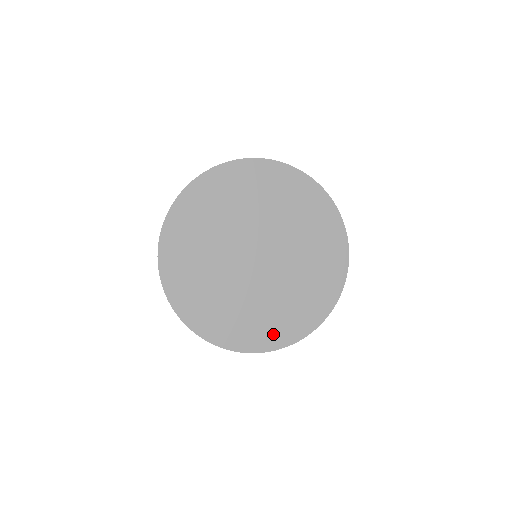
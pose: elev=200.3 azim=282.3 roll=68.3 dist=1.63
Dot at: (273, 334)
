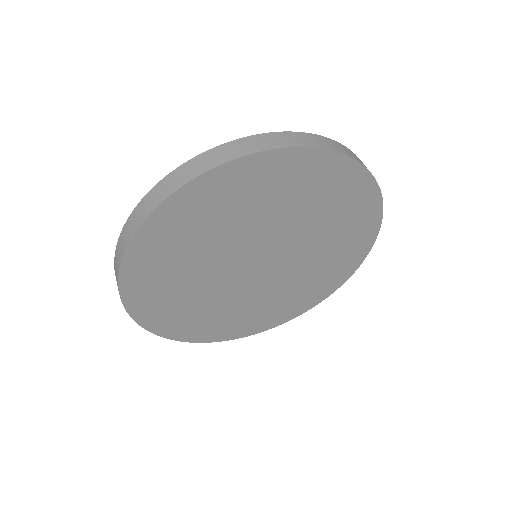
Dot at: (215, 331)
